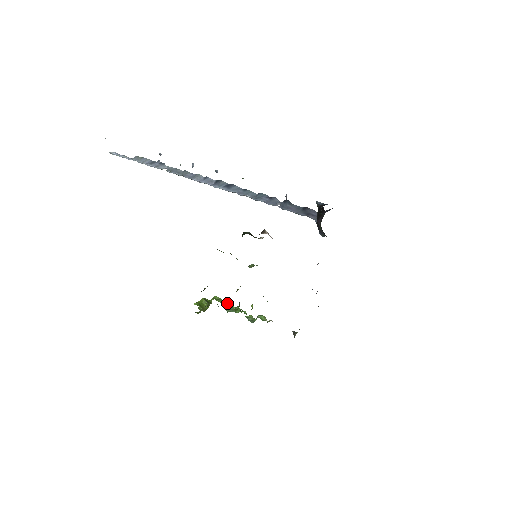
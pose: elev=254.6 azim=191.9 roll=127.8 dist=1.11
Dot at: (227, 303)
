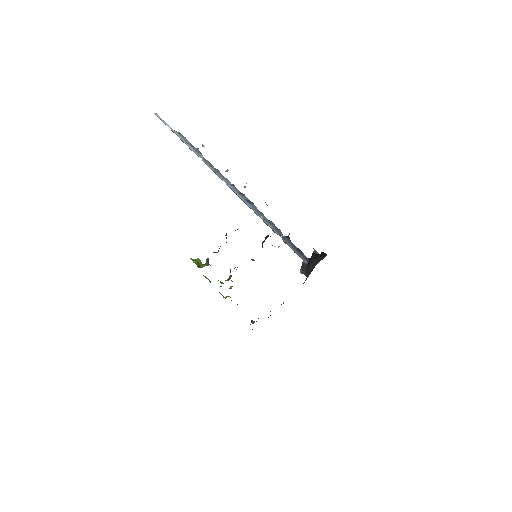
Dot at: occluded
